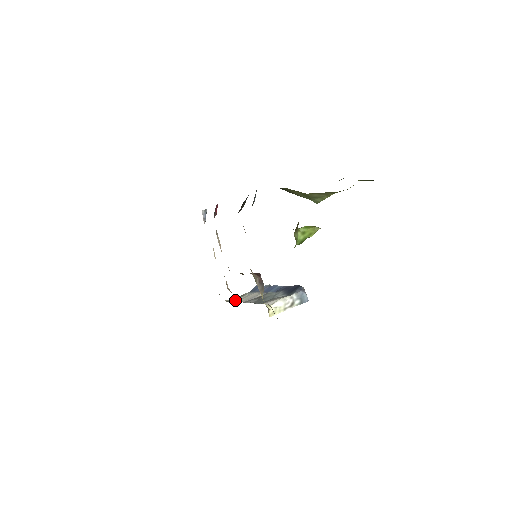
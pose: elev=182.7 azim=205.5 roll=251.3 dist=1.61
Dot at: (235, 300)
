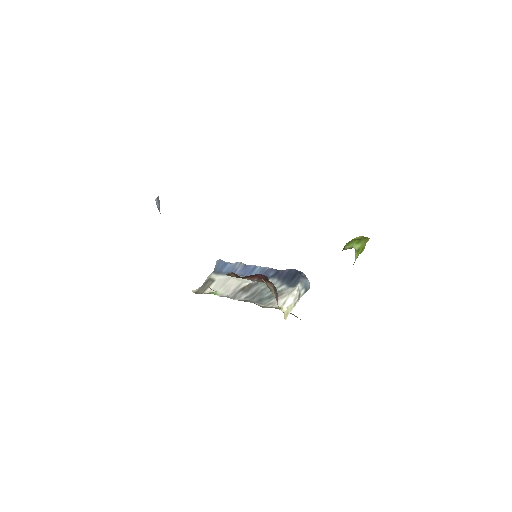
Dot at: (214, 294)
